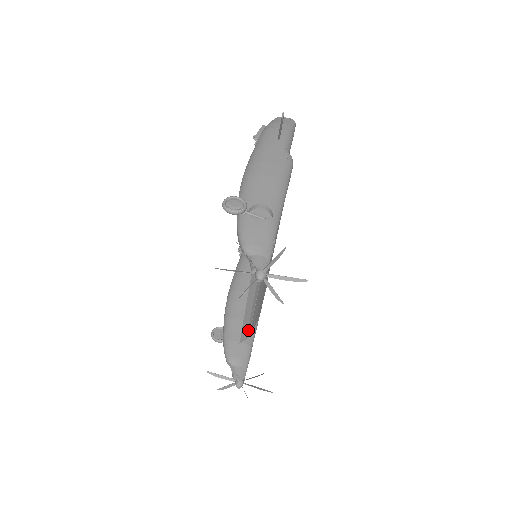
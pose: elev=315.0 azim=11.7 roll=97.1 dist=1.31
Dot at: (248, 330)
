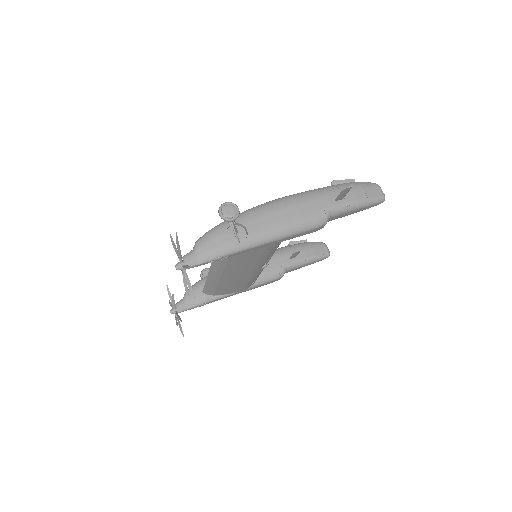
Dot at: (211, 291)
